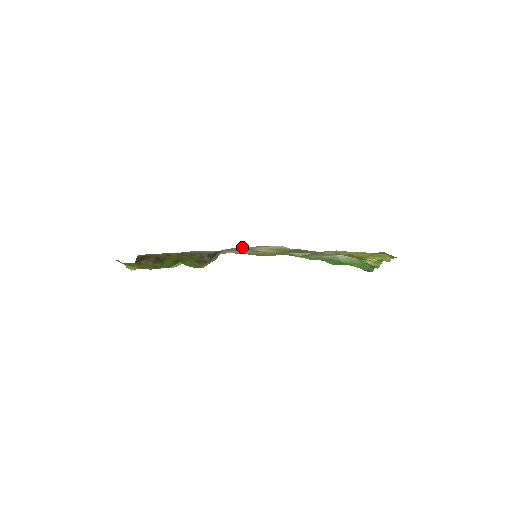
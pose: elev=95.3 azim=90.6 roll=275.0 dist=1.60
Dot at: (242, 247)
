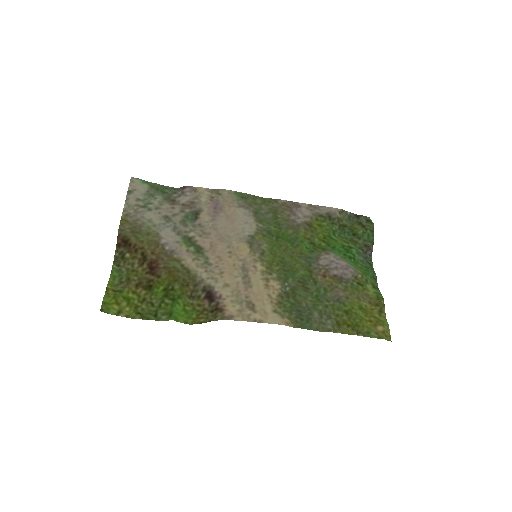
Dot at: (241, 319)
